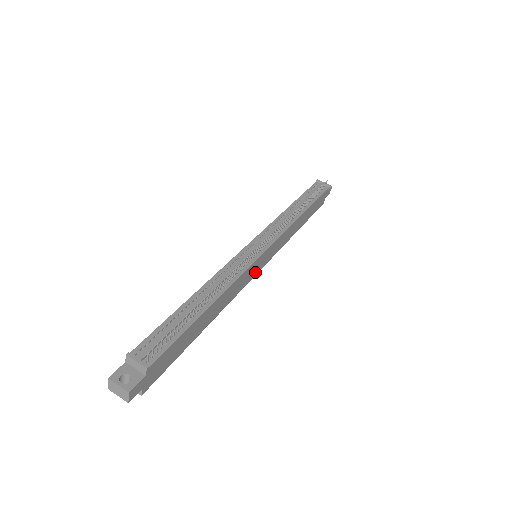
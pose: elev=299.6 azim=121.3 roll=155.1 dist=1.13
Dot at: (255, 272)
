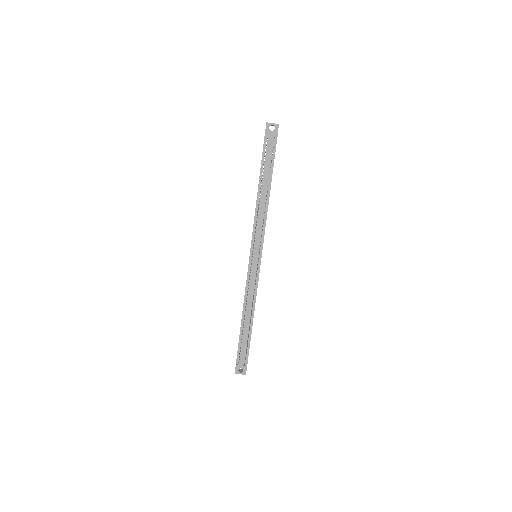
Dot at: occluded
